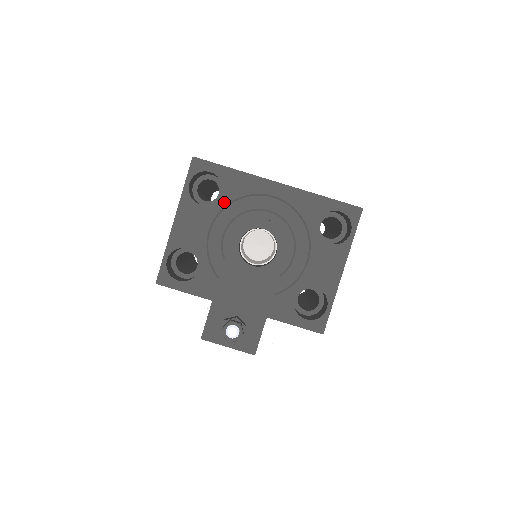
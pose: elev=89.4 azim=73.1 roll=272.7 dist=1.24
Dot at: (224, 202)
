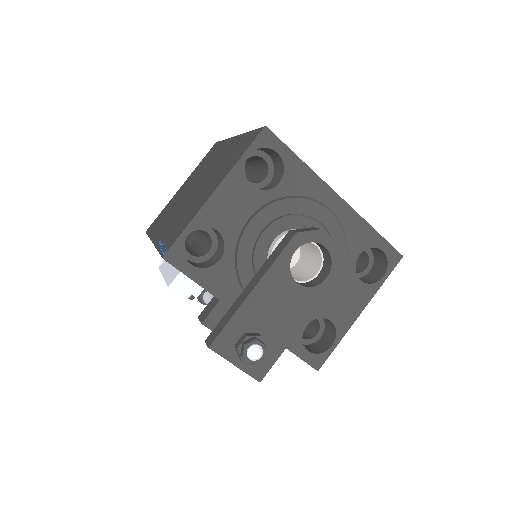
Dot at: (278, 194)
